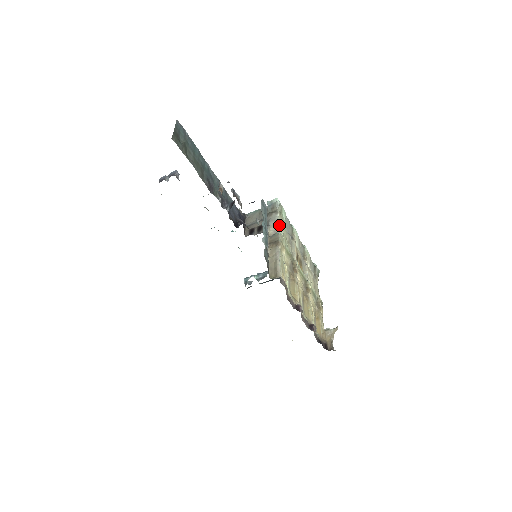
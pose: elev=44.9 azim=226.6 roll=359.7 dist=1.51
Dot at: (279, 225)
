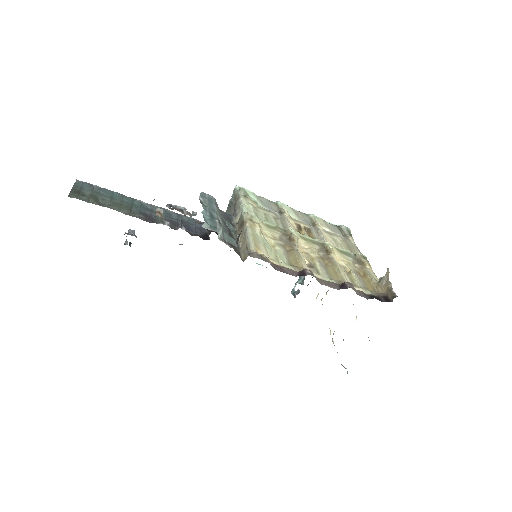
Dot at: (245, 207)
